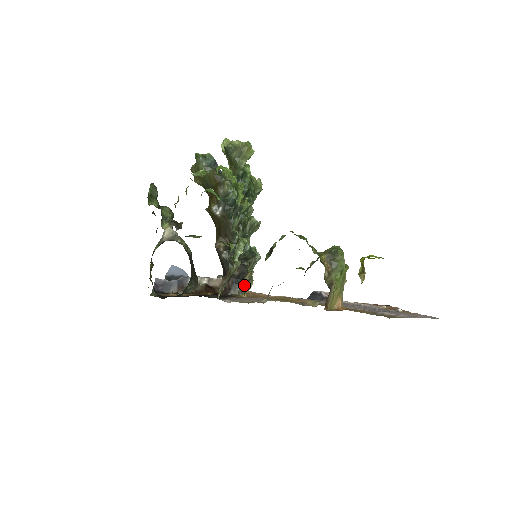
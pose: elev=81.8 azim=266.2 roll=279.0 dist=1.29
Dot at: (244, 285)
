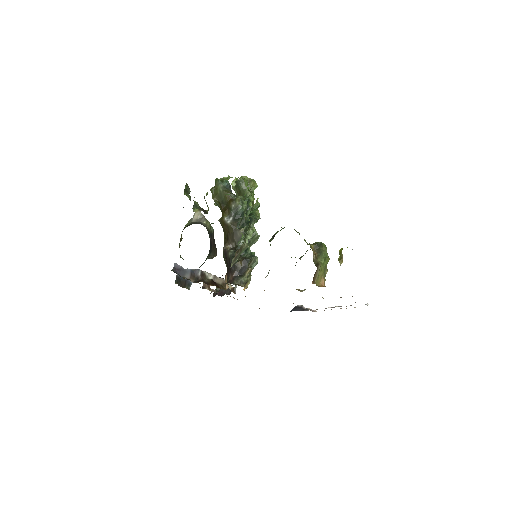
Dot at: (245, 278)
